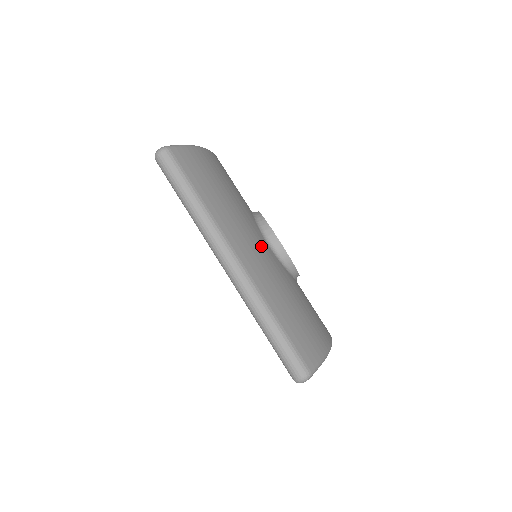
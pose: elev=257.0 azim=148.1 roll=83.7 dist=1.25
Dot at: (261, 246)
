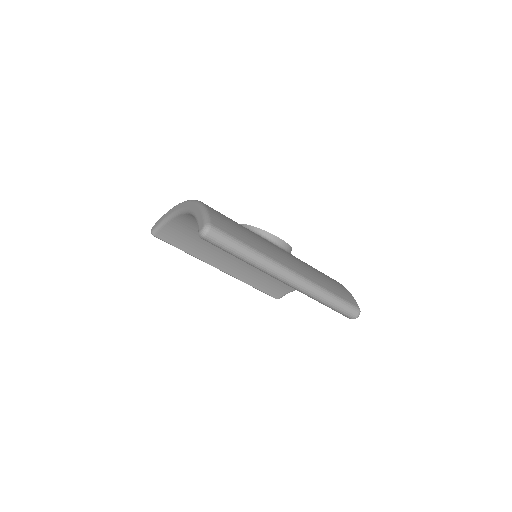
Dot at: (282, 251)
